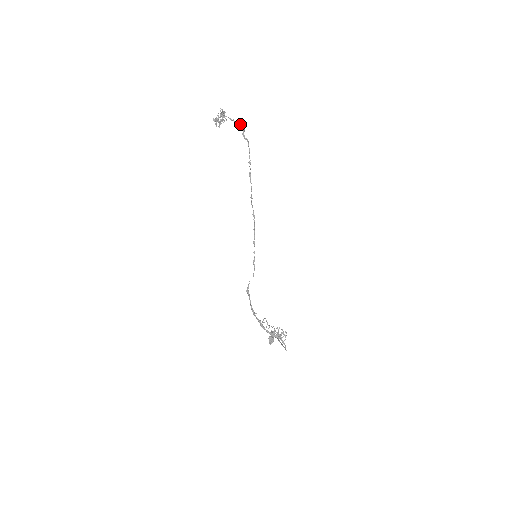
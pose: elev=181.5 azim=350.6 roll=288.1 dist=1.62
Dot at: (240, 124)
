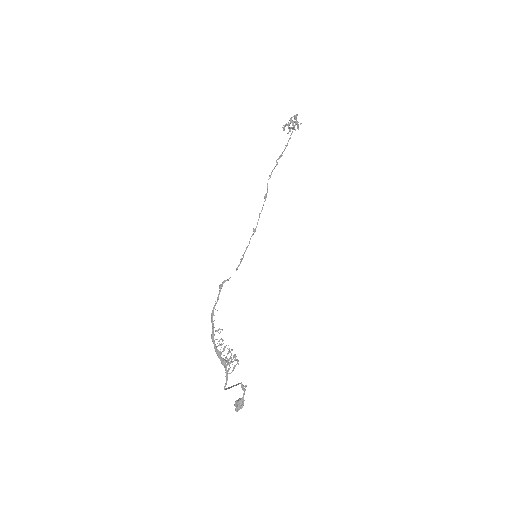
Dot at: occluded
